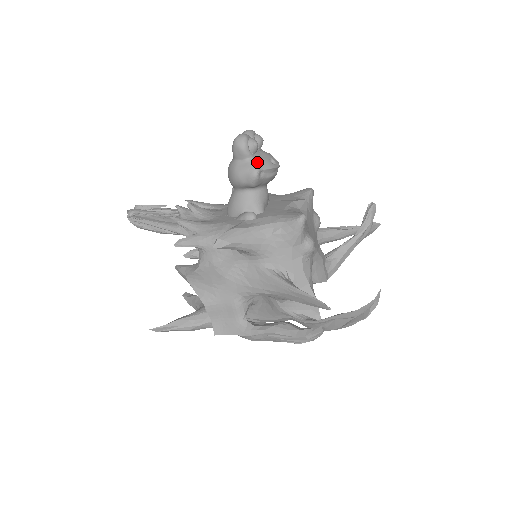
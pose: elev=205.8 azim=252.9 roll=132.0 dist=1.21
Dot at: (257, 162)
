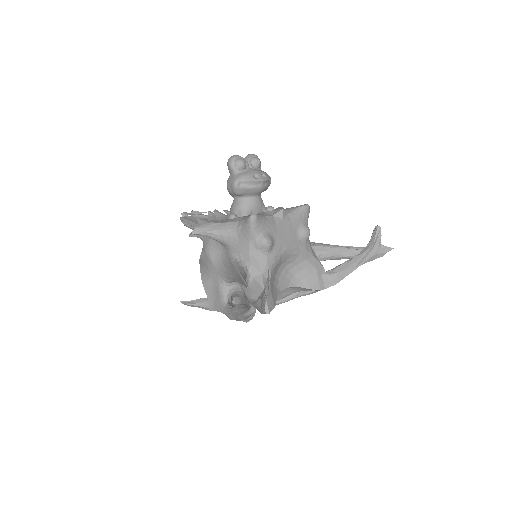
Dot at: (239, 175)
